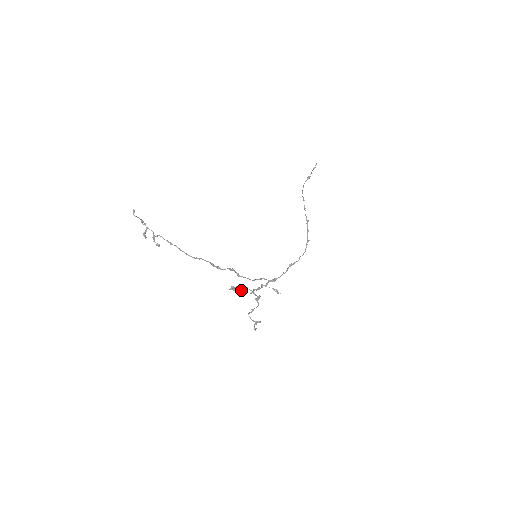
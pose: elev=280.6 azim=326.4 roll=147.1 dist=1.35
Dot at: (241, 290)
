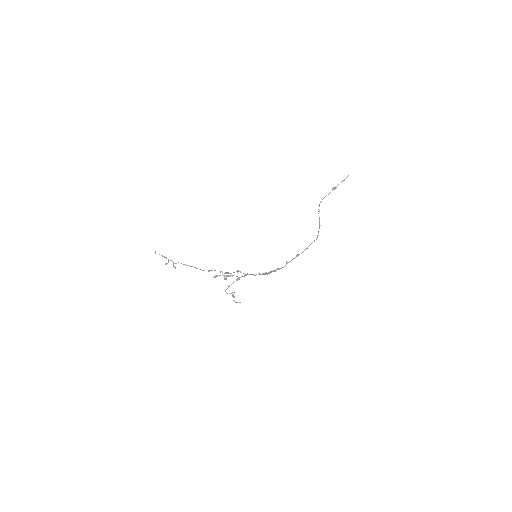
Dot at: (226, 278)
